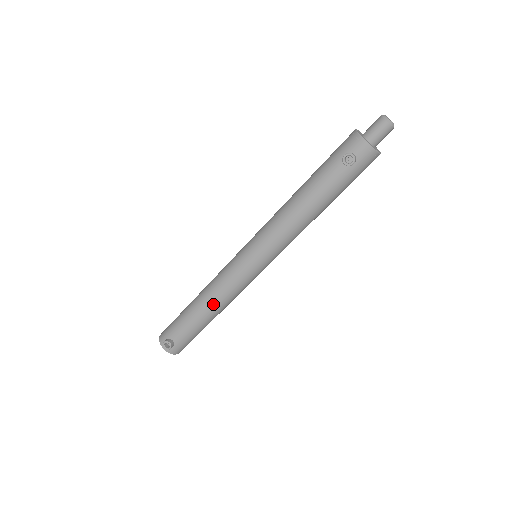
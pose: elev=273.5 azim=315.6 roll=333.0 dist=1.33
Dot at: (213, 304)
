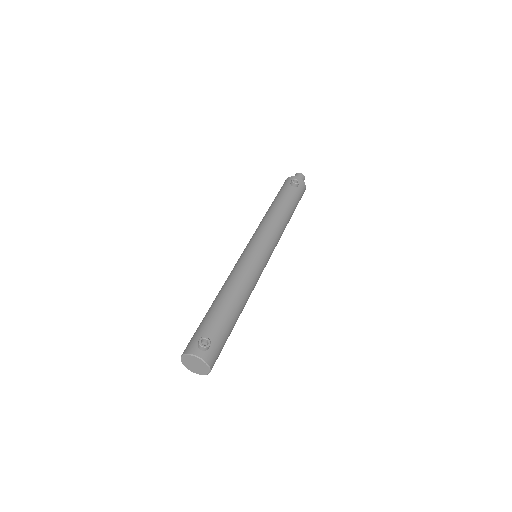
Dot at: (239, 290)
